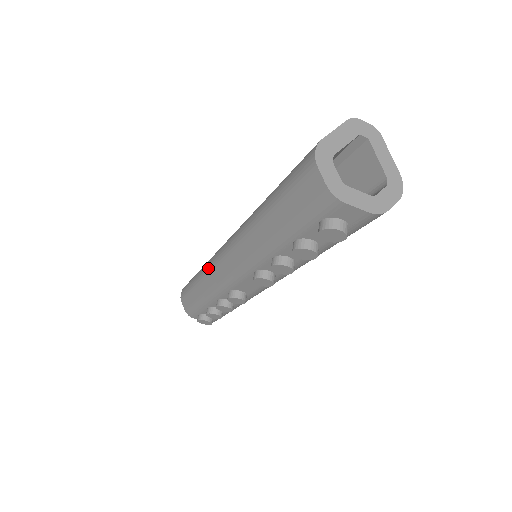
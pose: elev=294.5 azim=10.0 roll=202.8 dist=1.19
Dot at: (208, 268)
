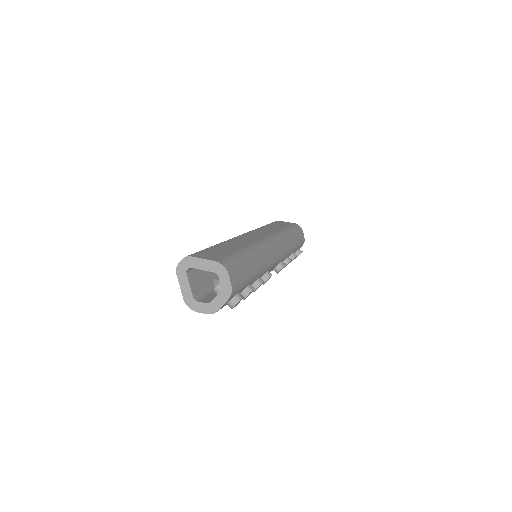
Dot at: occluded
